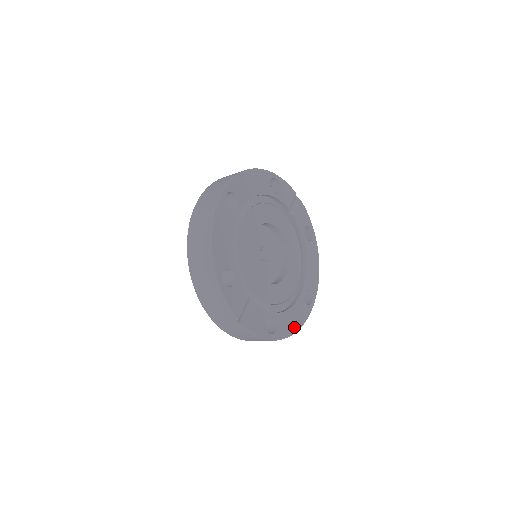
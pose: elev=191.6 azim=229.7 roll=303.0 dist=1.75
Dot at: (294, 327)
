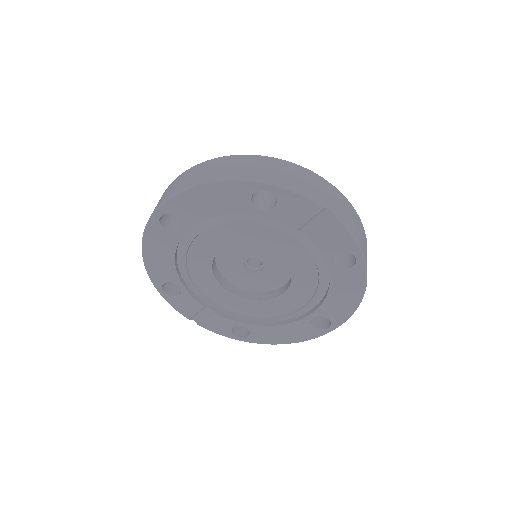
Dot at: (283, 340)
